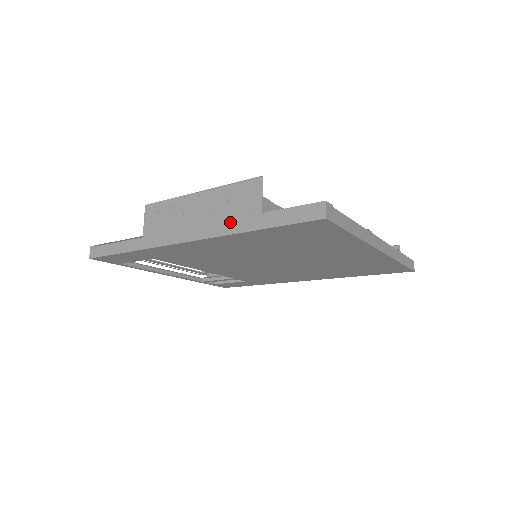
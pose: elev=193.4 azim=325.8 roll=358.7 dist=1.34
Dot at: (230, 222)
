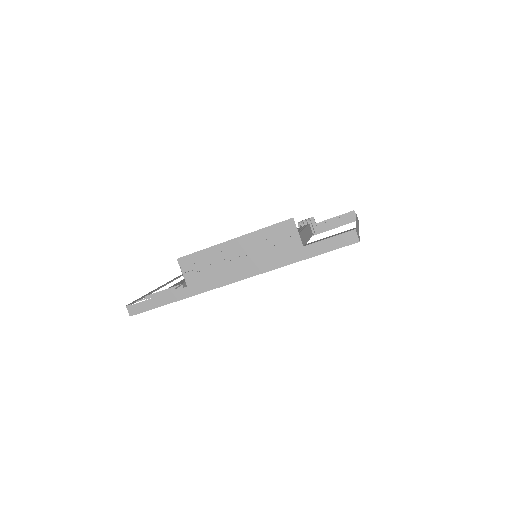
Dot at: (276, 258)
